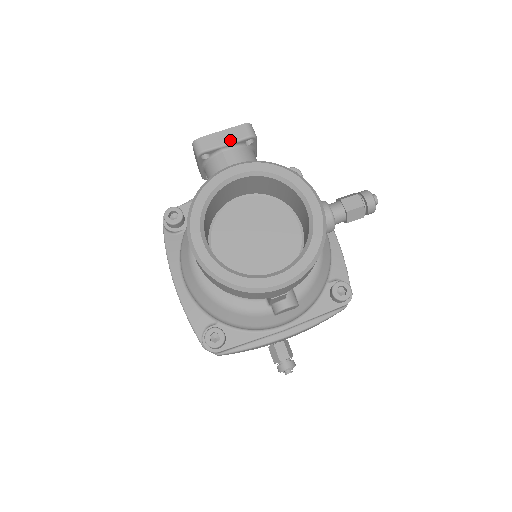
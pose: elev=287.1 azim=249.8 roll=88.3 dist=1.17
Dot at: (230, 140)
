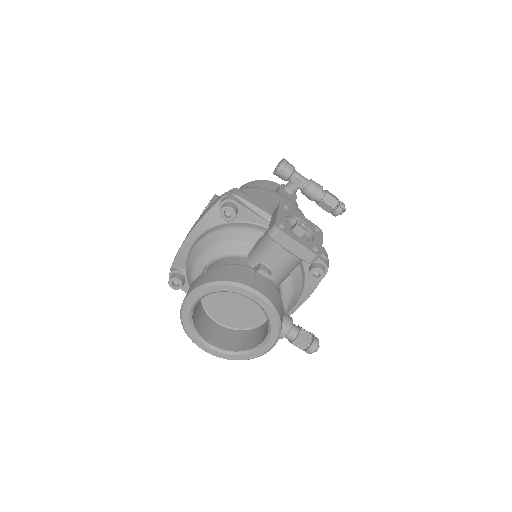
Dot at: (294, 252)
